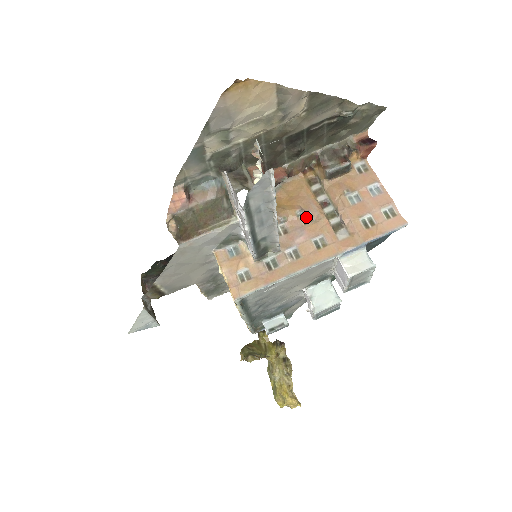
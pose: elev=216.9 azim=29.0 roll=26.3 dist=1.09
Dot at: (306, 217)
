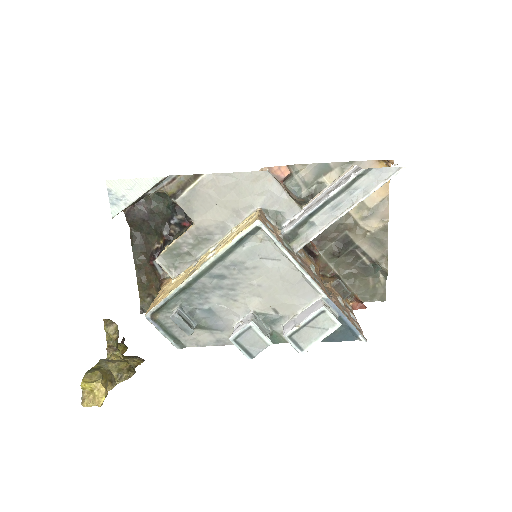
Dot at: occluded
